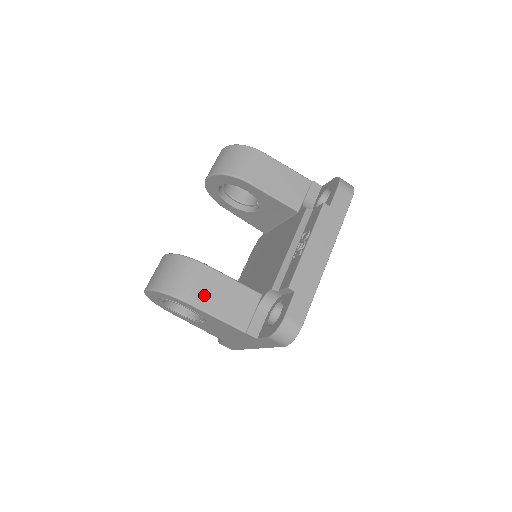
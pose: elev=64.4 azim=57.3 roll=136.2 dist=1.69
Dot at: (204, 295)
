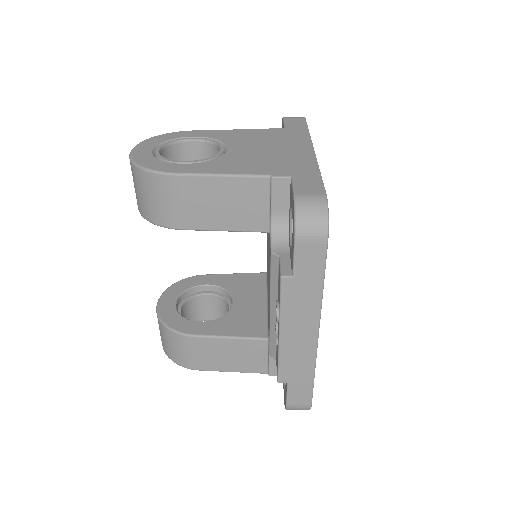
Dot at: (208, 360)
